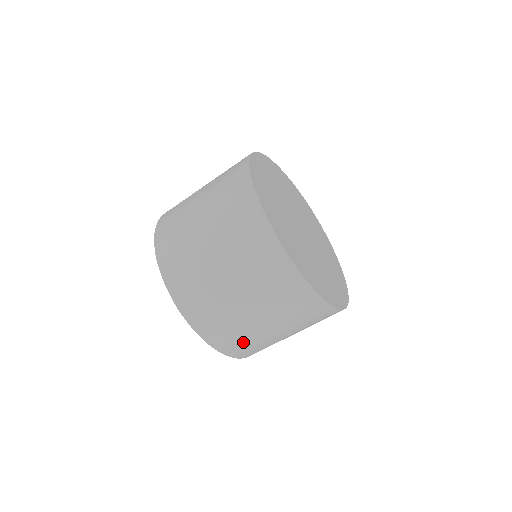
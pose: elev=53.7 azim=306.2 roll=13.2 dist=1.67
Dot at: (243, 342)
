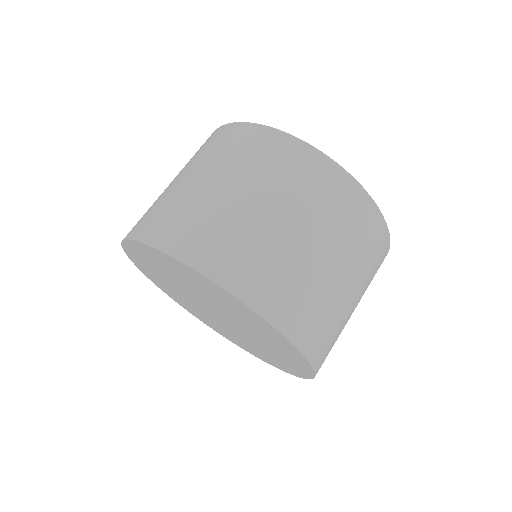
Dot at: (190, 222)
